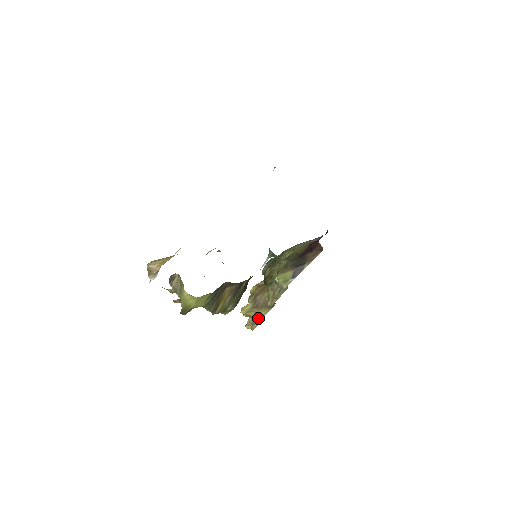
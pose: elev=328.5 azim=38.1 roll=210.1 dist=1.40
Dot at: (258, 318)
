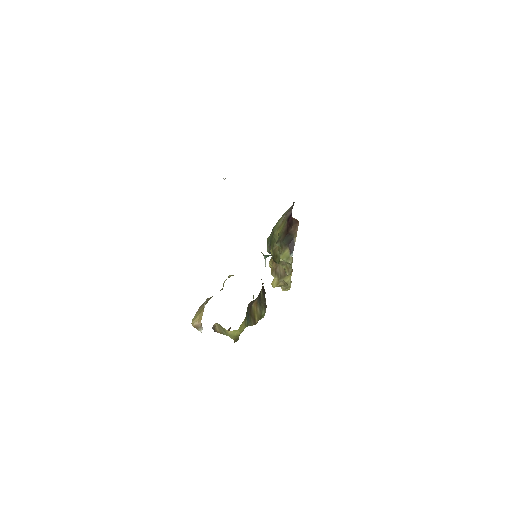
Dot at: occluded
